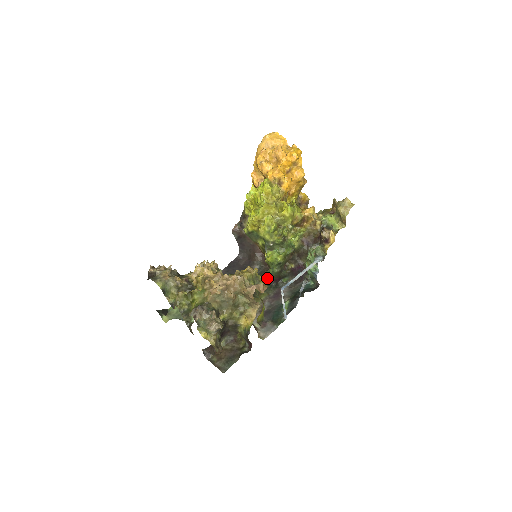
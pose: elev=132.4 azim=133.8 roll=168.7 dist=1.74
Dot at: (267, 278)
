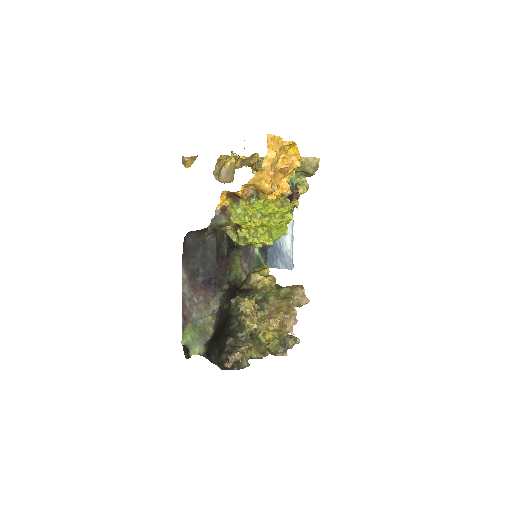
Dot at: (236, 246)
